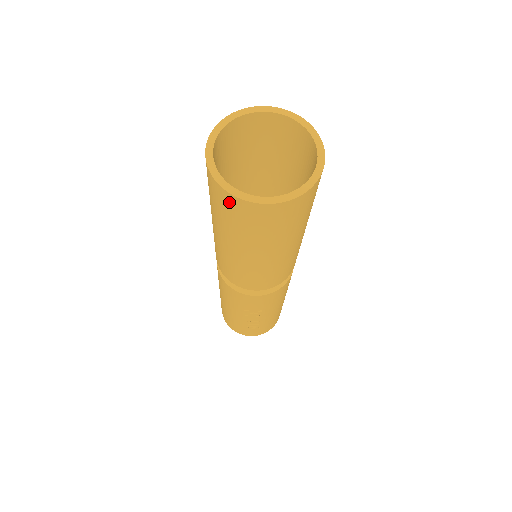
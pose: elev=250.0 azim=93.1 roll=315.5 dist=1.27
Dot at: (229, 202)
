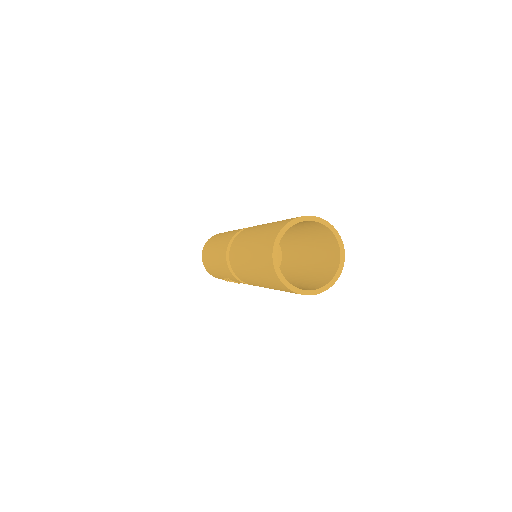
Dot at: (275, 278)
